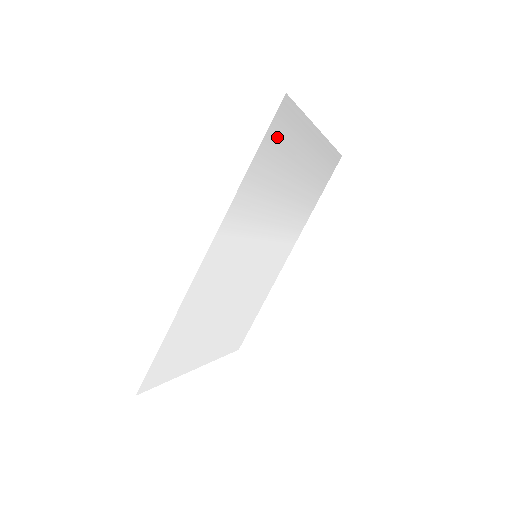
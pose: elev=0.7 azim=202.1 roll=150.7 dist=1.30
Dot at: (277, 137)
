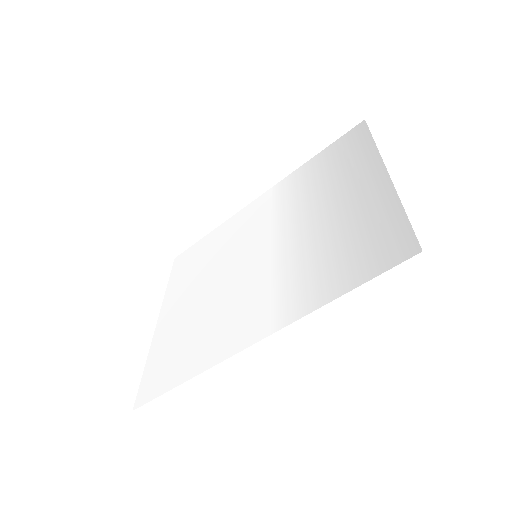
Dot at: (373, 253)
